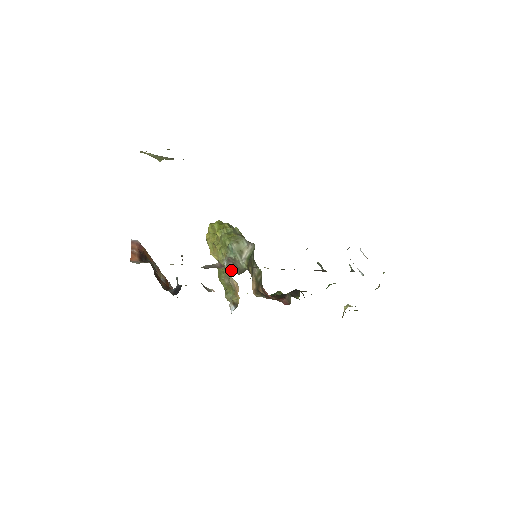
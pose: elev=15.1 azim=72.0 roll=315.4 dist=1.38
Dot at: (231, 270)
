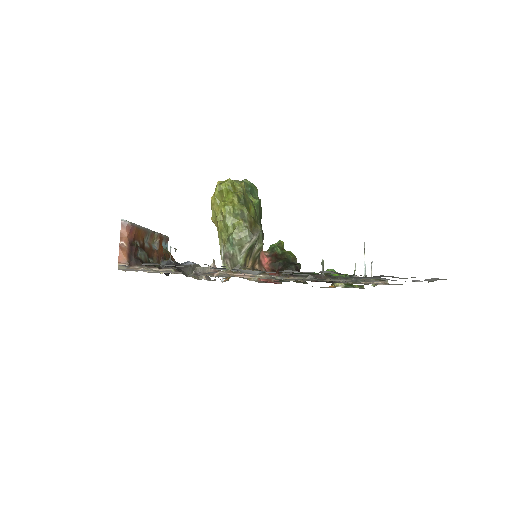
Dot at: occluded
